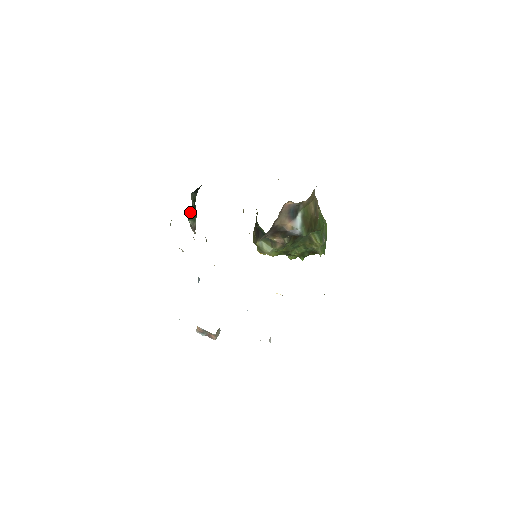
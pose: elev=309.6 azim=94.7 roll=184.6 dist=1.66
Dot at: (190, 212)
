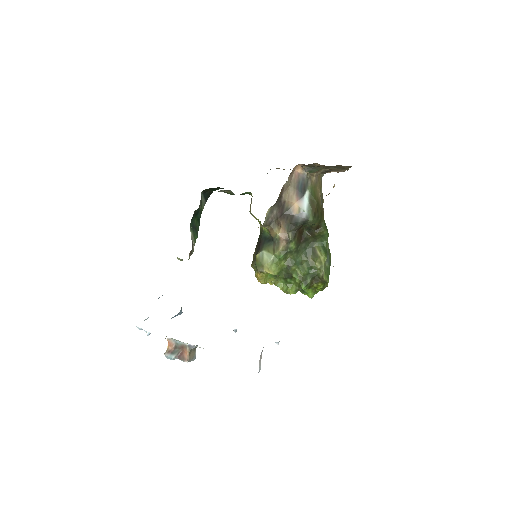
Dot at: (194, 221)
